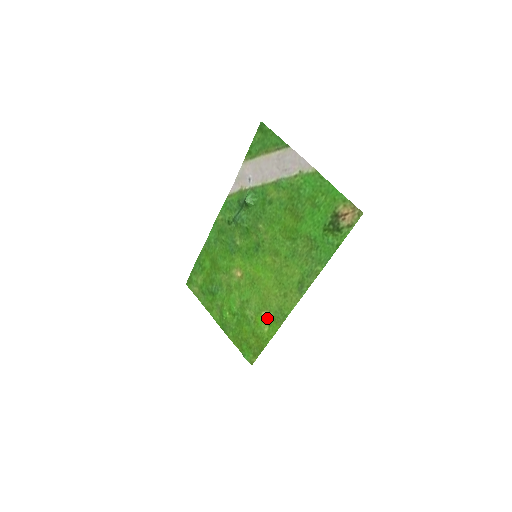
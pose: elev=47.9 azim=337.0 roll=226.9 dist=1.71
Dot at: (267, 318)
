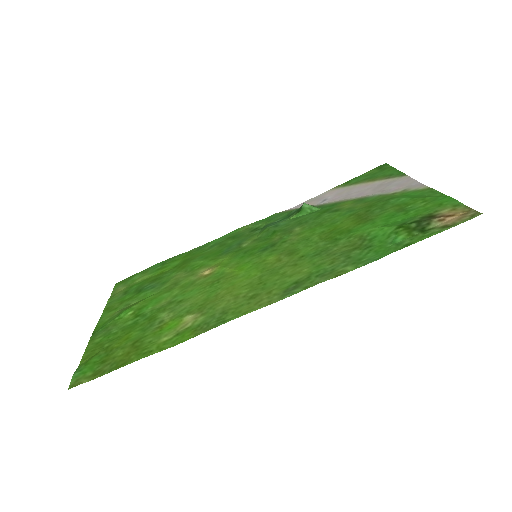
Dot at: (186, 323)
